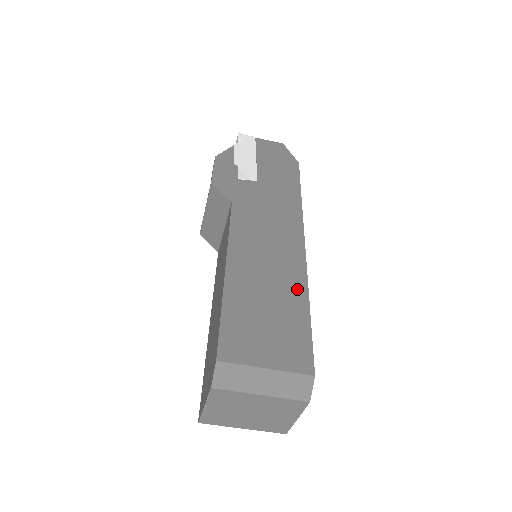
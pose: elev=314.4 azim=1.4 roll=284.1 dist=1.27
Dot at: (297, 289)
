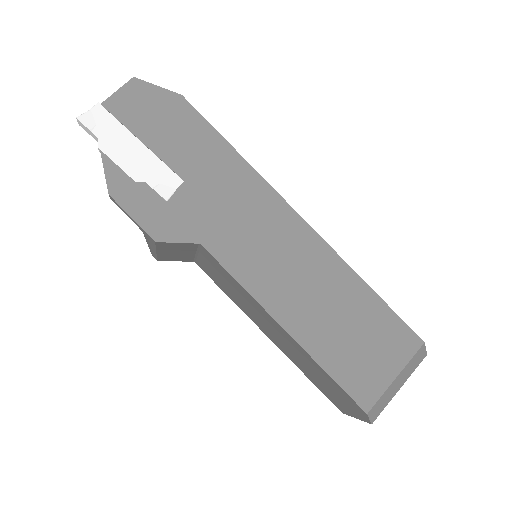
Dot at: (345, 279)
